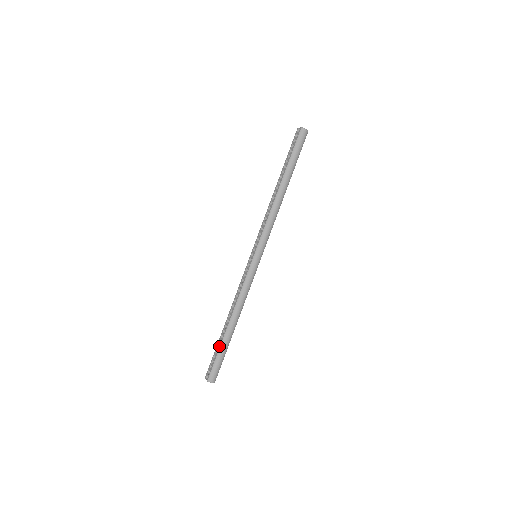
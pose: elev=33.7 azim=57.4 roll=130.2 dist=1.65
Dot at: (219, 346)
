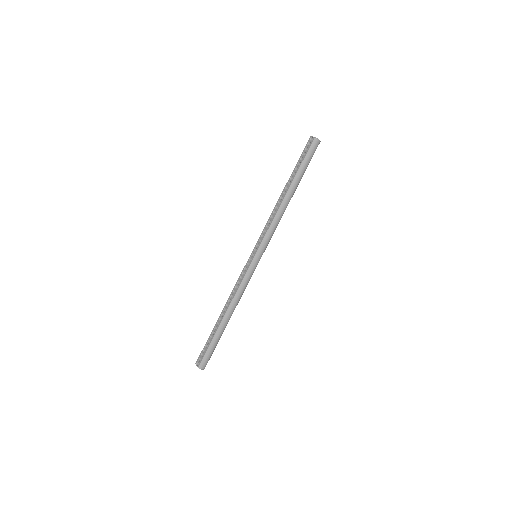
Dot at: (212, 337)
